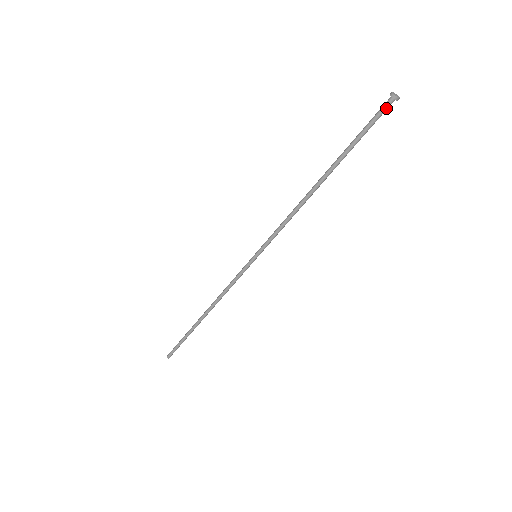
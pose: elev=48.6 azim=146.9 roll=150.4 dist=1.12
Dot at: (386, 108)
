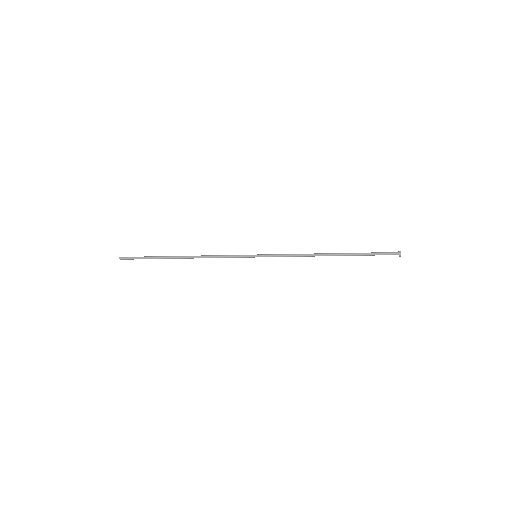
Dot at: occluded
